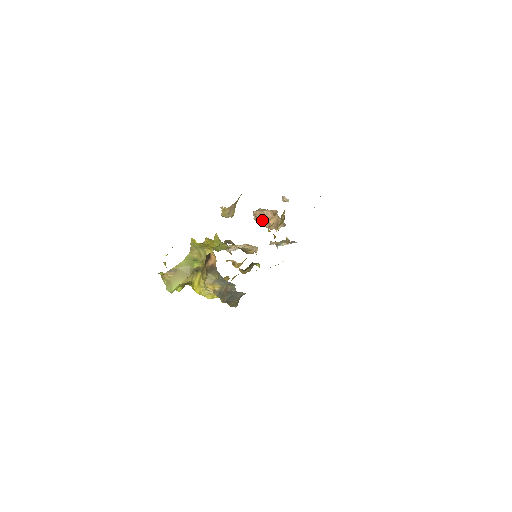
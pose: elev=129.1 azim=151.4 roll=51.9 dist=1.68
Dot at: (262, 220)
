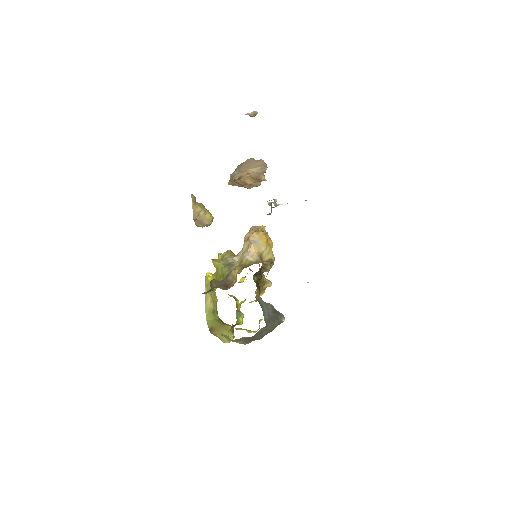
Dot at: (242, 186)
